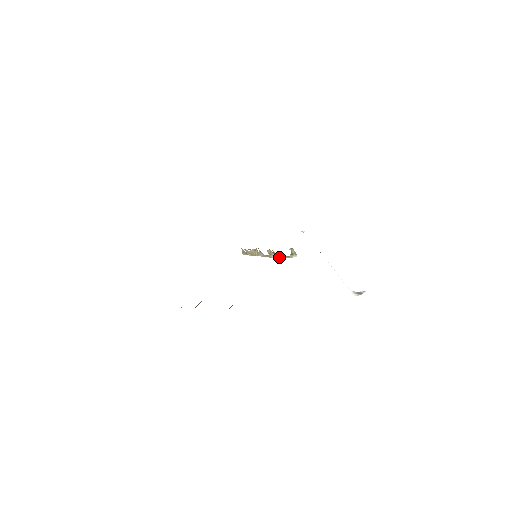
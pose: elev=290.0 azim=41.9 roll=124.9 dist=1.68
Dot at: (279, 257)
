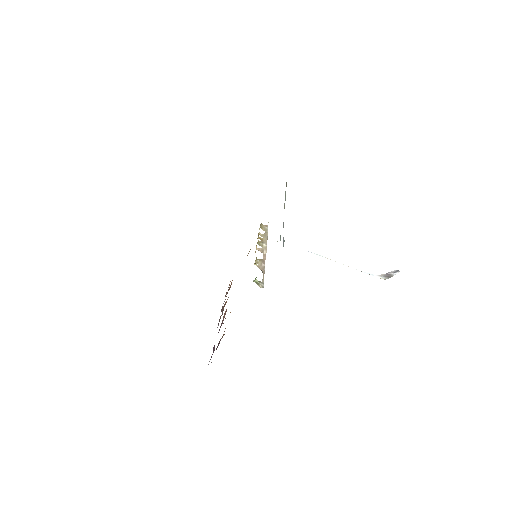
Dot at: (263, 271)
